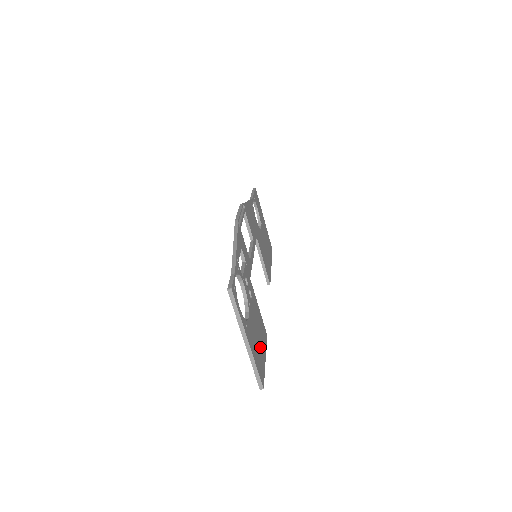
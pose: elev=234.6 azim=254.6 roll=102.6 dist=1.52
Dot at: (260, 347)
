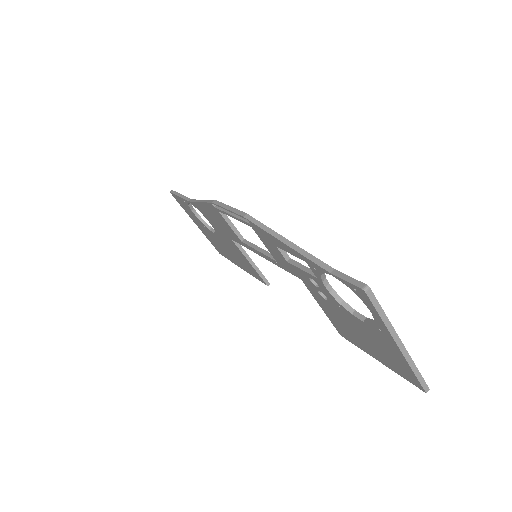
Dot at: occluded
